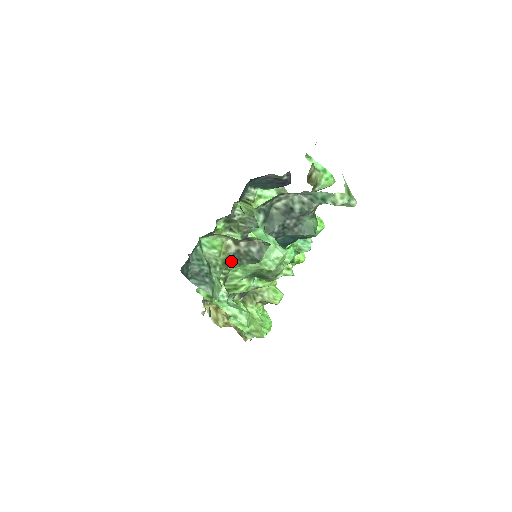
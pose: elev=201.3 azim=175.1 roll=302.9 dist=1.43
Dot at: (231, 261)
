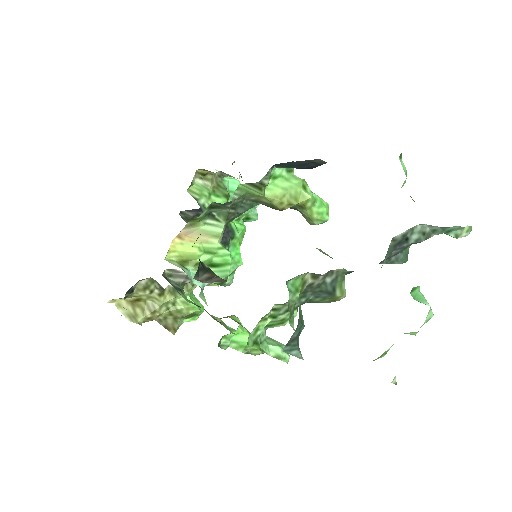
Dot at: occluded
